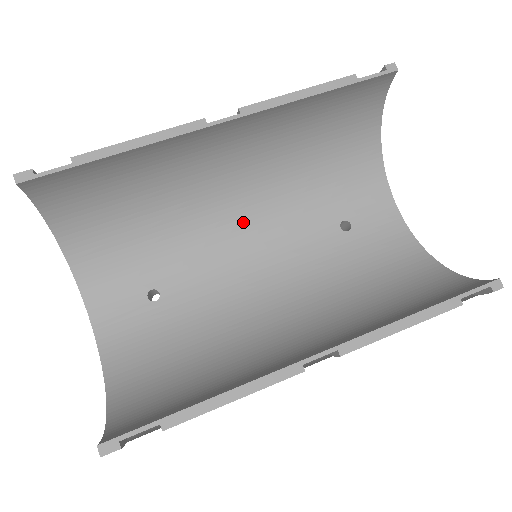
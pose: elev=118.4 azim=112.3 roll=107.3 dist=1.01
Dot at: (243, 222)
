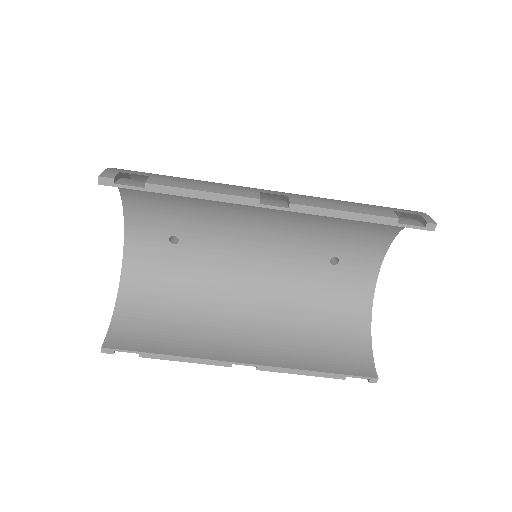
Dot at: (262, 227)
